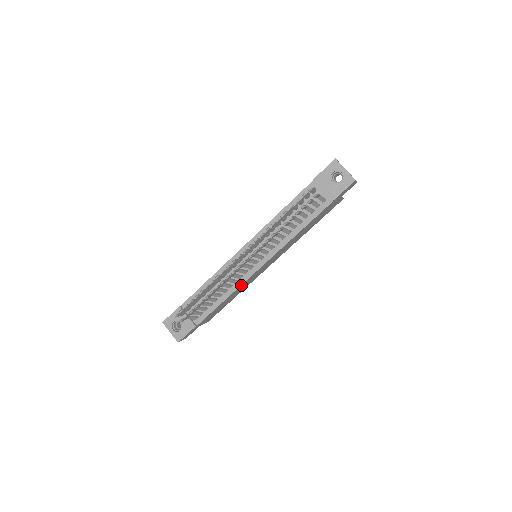
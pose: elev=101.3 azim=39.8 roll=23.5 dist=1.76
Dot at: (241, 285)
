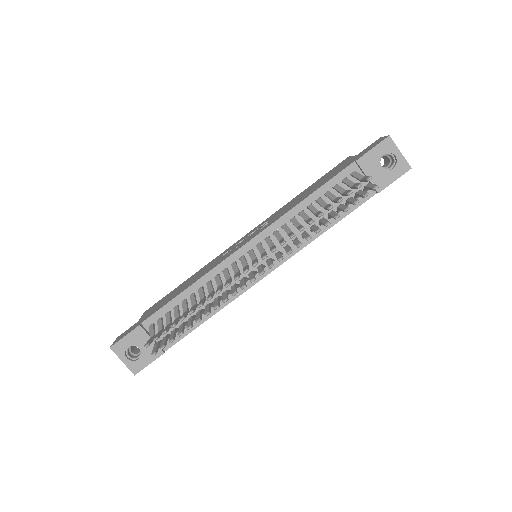
Dot at: (236, 297)
